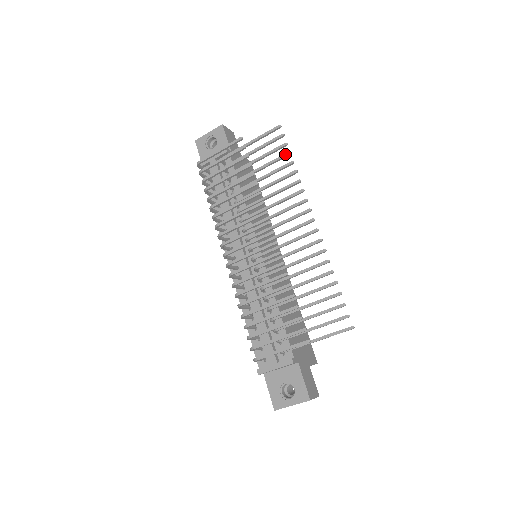
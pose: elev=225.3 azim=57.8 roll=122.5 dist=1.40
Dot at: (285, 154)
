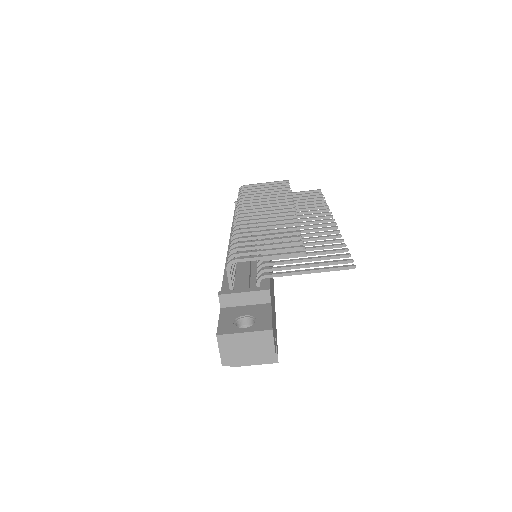
Dot at: (320, 197)
